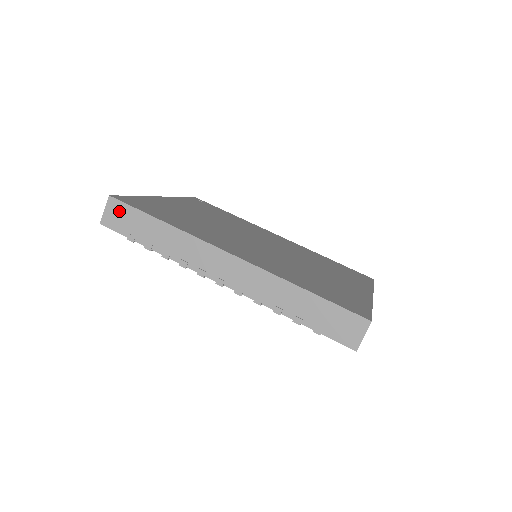
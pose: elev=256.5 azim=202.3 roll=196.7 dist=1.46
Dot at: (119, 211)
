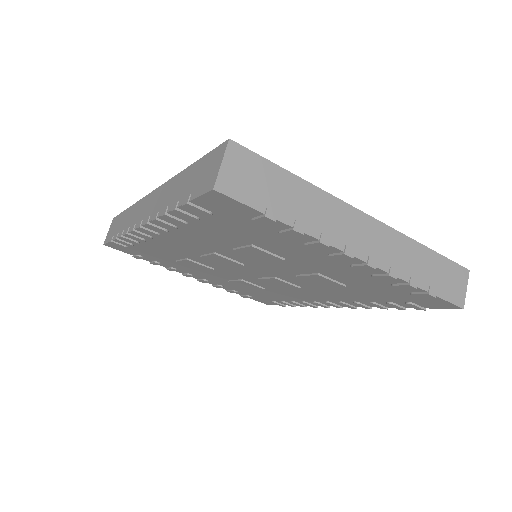
Dot at: (113, 225)
